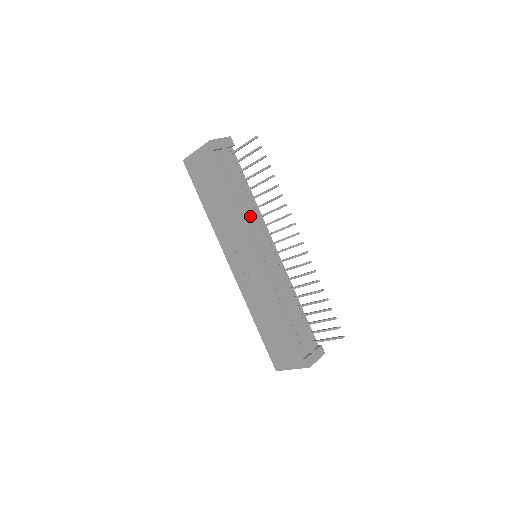
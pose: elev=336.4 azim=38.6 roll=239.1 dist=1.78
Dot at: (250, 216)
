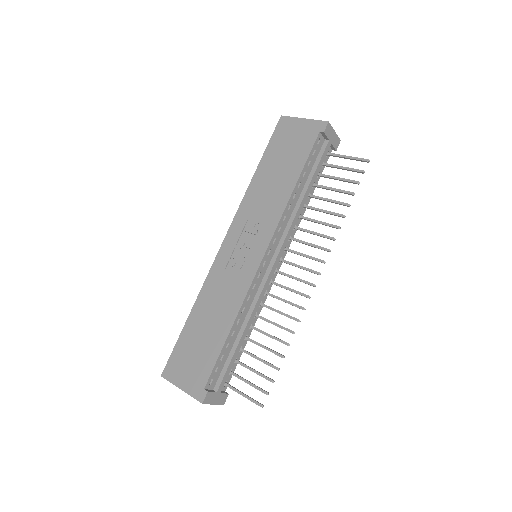
Dot at: (291, 217)
